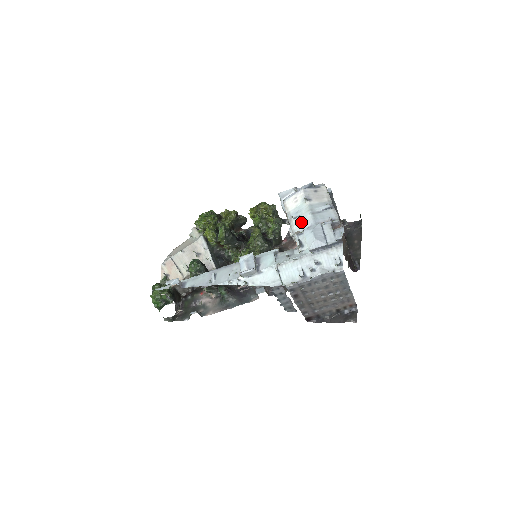
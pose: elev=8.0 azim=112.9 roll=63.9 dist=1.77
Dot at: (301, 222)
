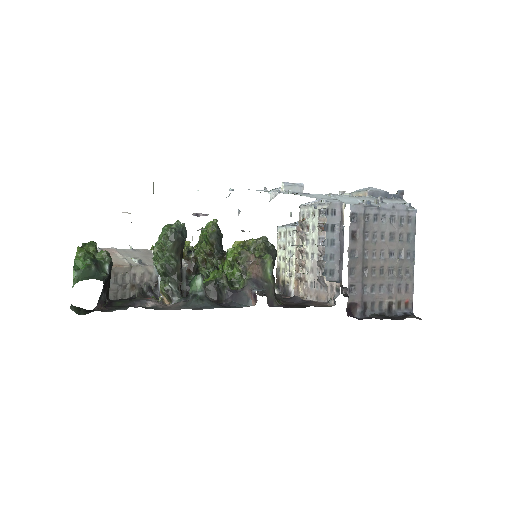
Dot at: occluded
